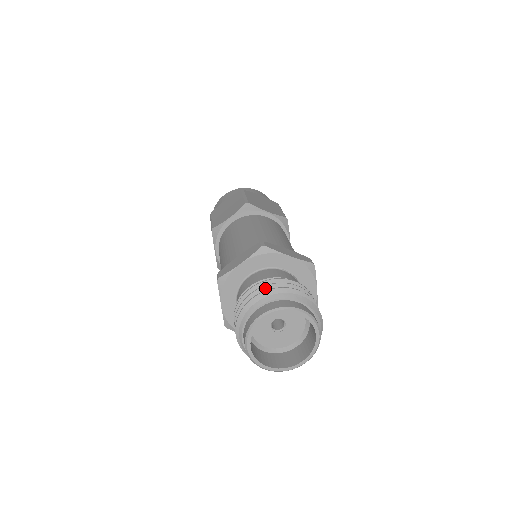
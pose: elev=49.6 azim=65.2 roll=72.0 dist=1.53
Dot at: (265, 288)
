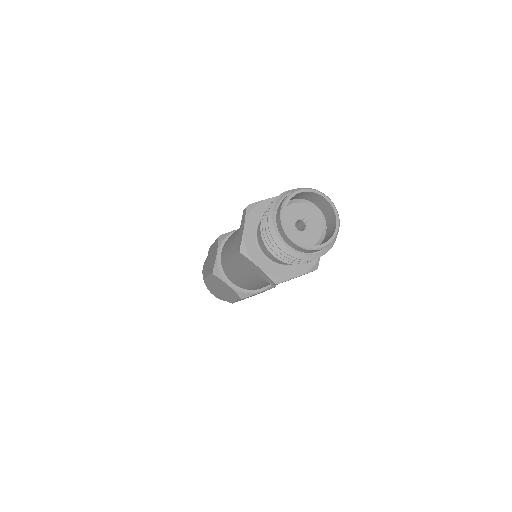
Dot at: occluded
